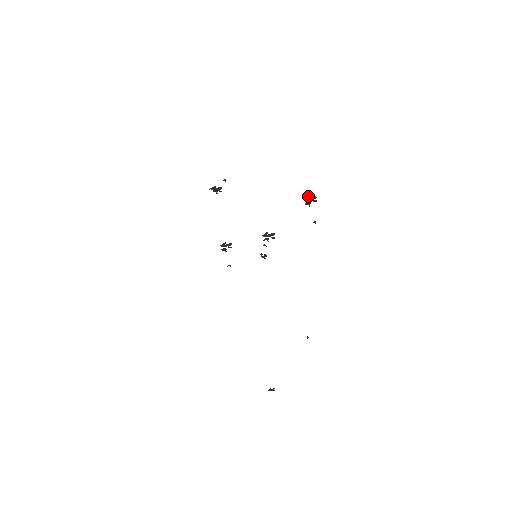
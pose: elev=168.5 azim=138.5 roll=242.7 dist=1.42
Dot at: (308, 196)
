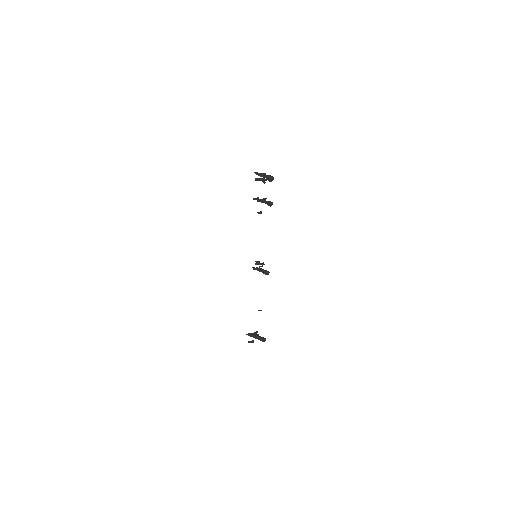
Dot at: (254, 337)
